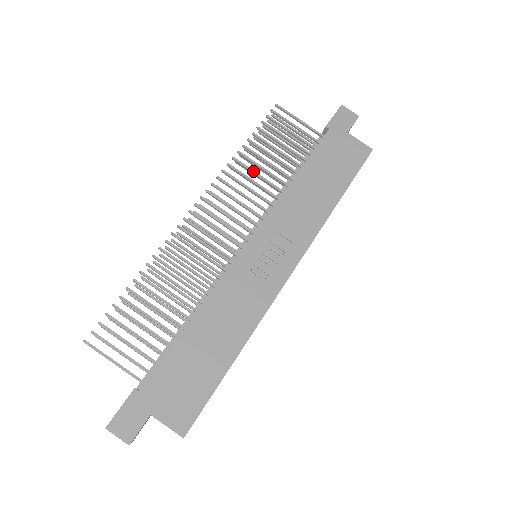
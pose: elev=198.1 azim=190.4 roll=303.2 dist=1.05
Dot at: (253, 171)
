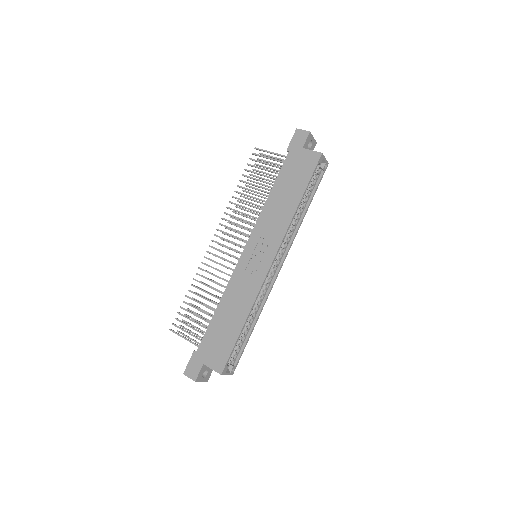
Dot at: (245, 201)
